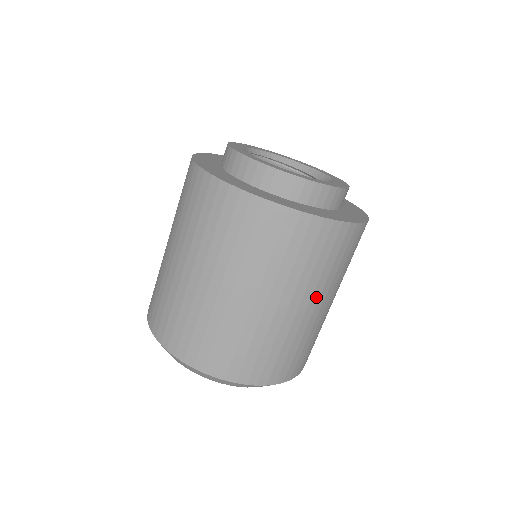
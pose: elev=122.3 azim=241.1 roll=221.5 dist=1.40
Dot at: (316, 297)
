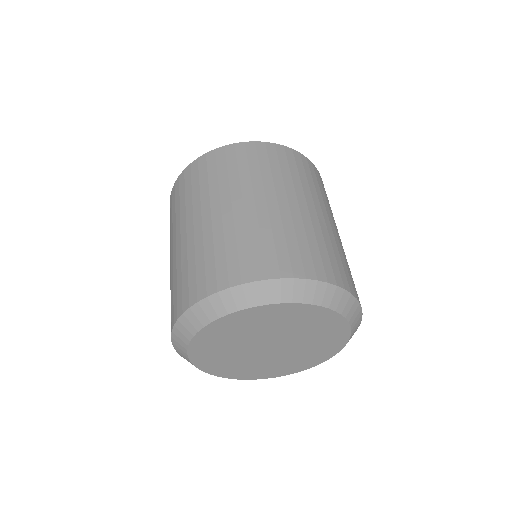
Dot at: (336, 226)
